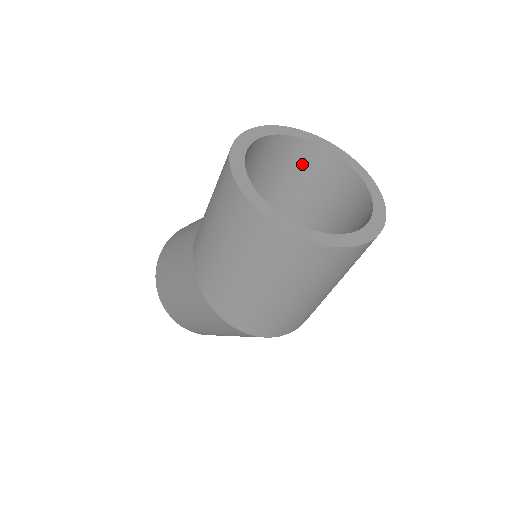
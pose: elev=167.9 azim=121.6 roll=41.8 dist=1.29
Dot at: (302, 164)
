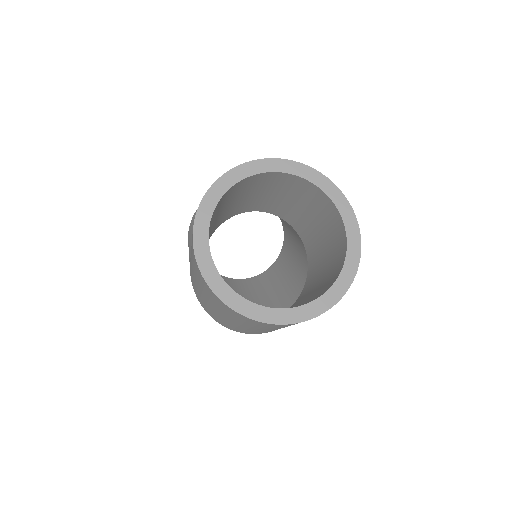
Dot at: (304, 194)
